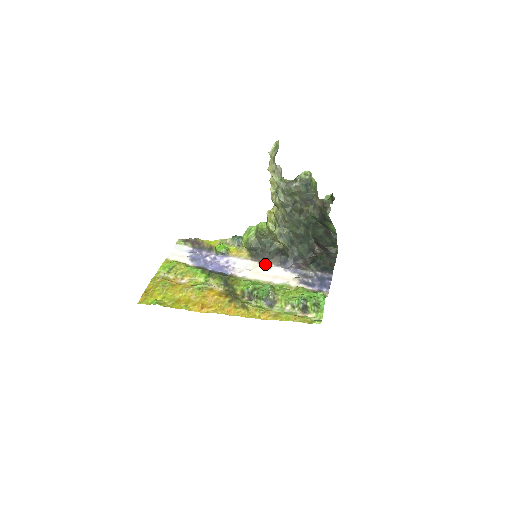
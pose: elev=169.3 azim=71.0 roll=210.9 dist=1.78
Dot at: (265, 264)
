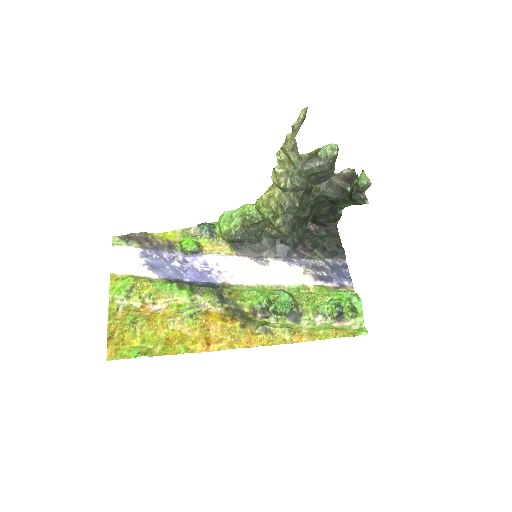
Dot at: (260, 260)
